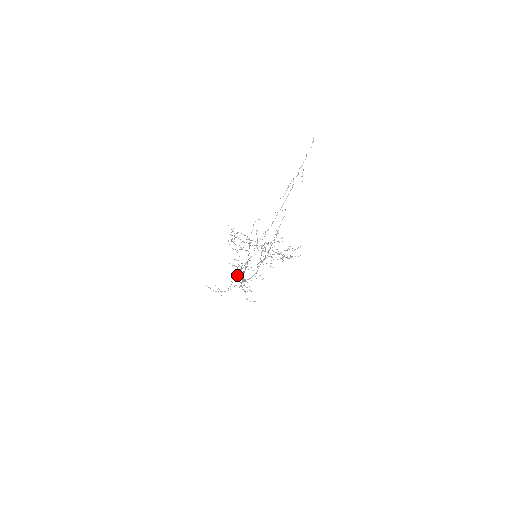
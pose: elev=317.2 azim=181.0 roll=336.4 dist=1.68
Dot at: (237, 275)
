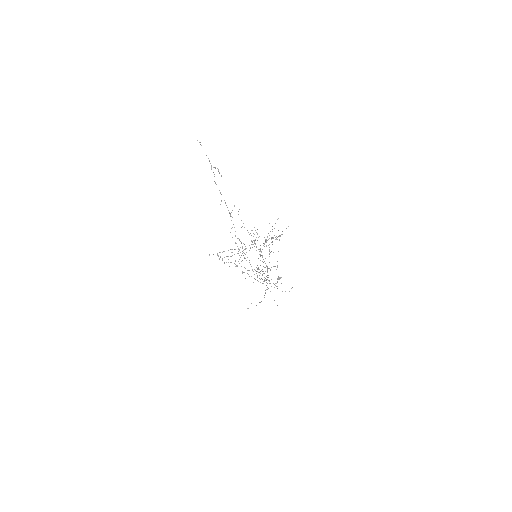
Dot at: occluded
